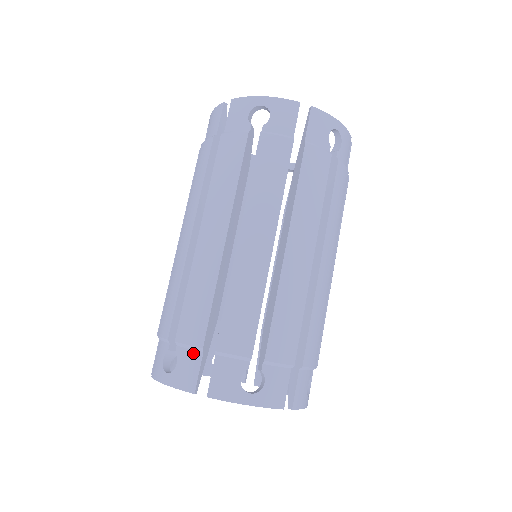
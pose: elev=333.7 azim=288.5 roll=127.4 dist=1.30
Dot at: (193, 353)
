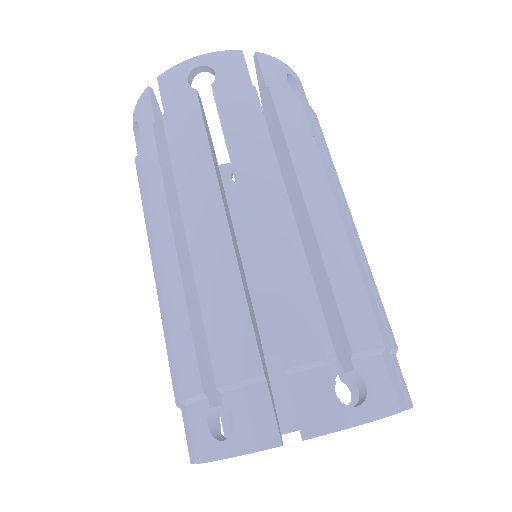
Dot at: (182, 413)
